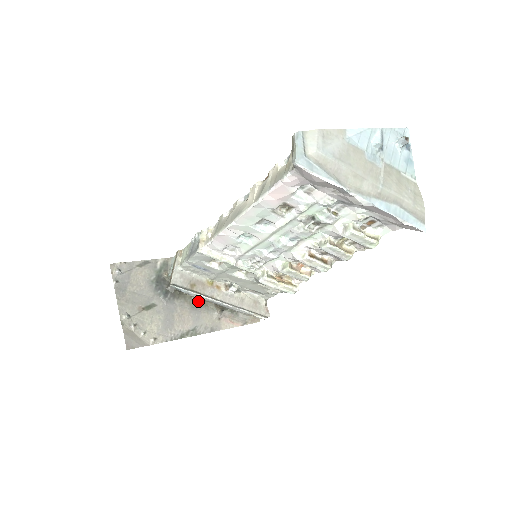
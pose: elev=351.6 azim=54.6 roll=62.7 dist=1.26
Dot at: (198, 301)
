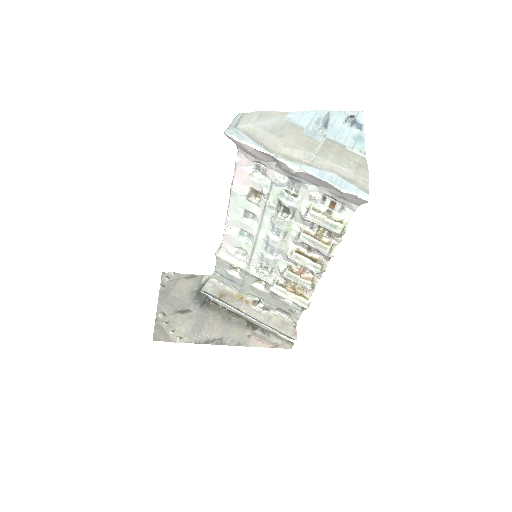
Dot at: (231, 316)
